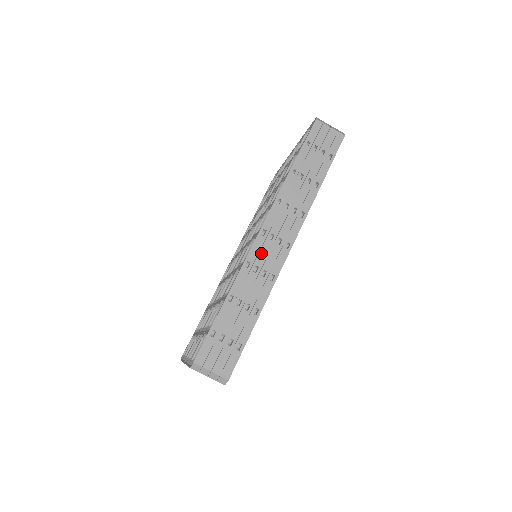
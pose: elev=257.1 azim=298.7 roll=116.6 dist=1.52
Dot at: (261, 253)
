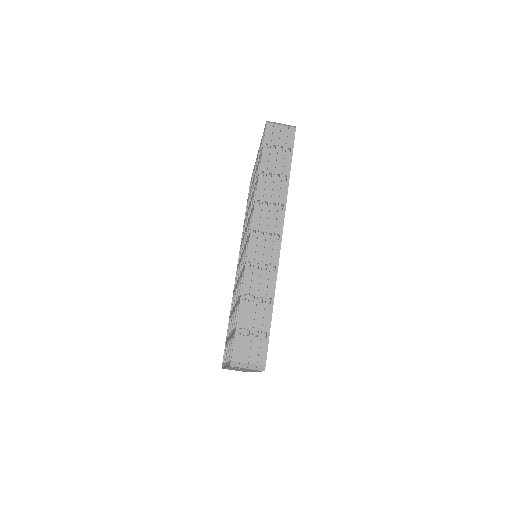
Dot at: (257, 251)
